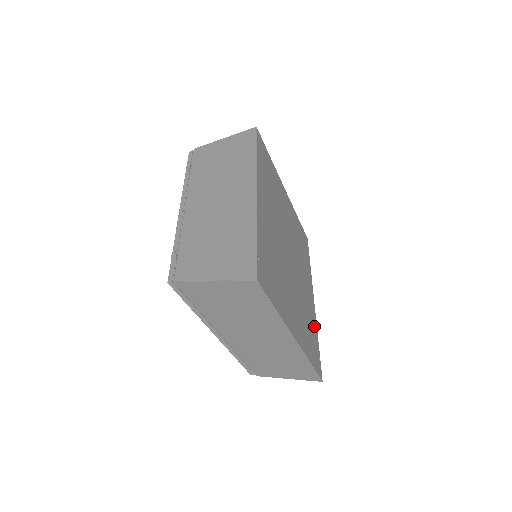
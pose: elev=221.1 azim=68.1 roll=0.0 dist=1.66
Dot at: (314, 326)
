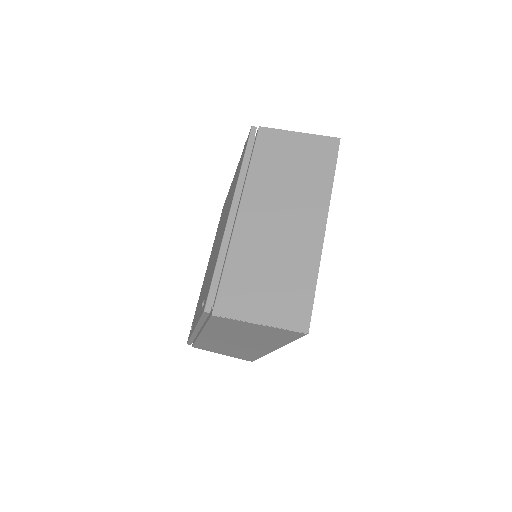
Dot at: occluded
